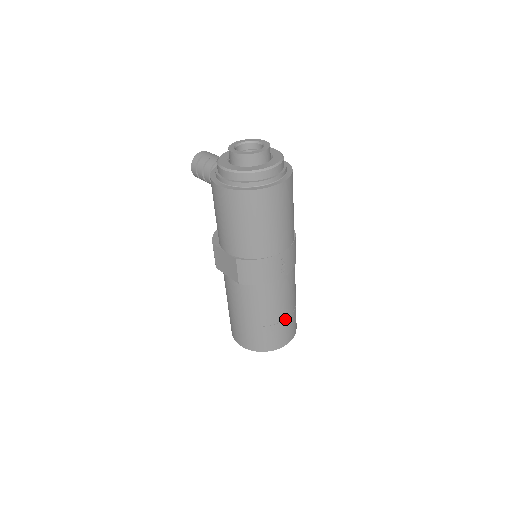
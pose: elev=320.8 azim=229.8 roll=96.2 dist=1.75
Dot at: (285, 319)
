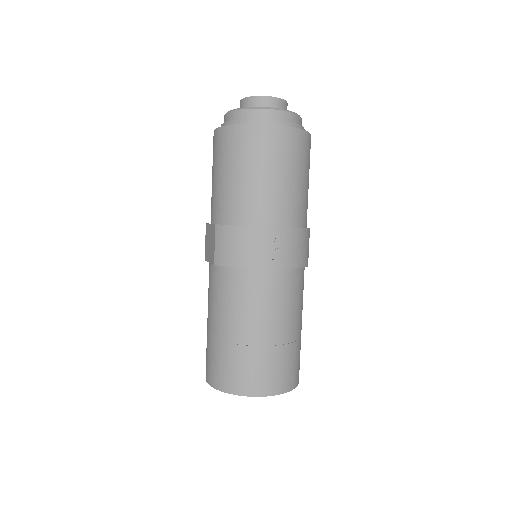
Dot at: (269, 345)
